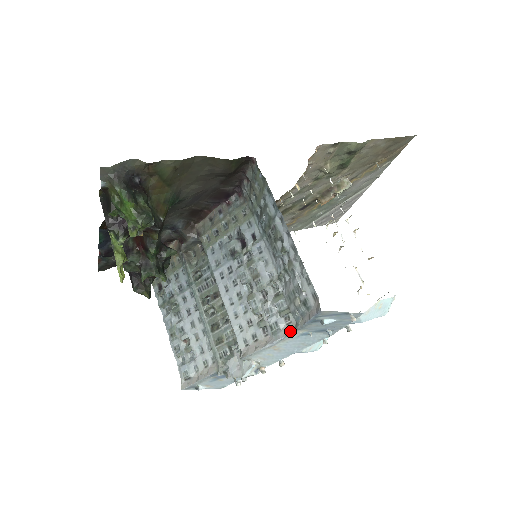
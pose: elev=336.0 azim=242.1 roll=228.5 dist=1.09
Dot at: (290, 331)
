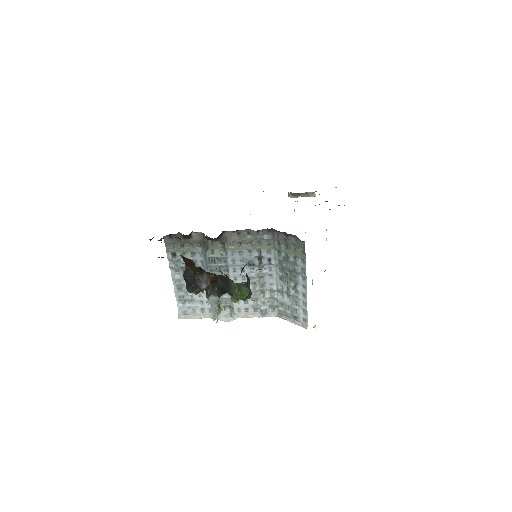
Dot at: (273, 316)
